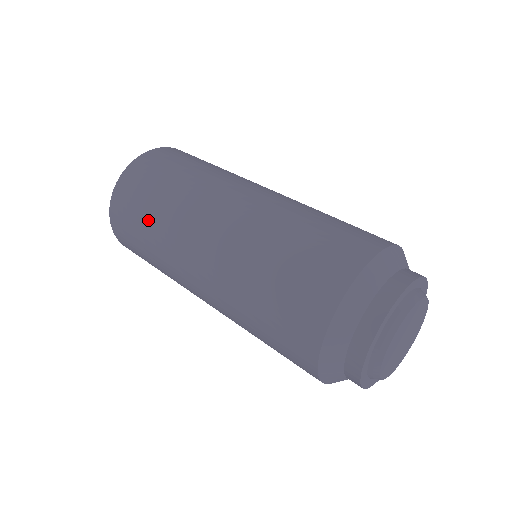
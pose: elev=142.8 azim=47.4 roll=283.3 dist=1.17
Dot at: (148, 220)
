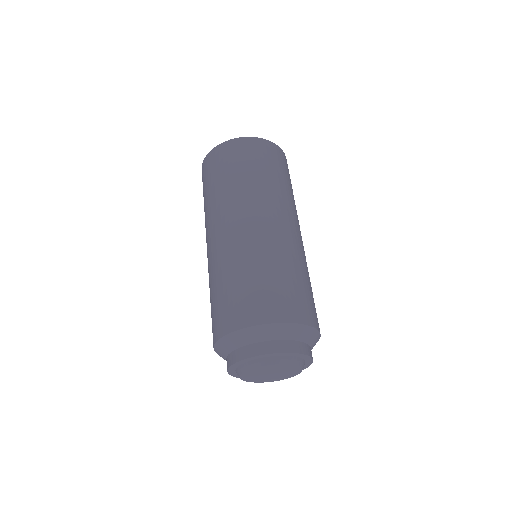
Dot at: (208, 192)
